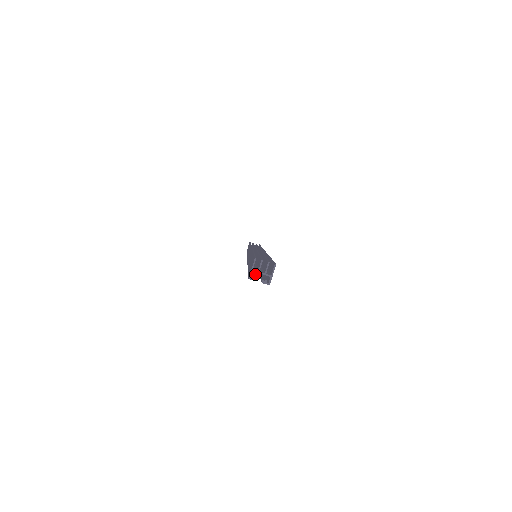
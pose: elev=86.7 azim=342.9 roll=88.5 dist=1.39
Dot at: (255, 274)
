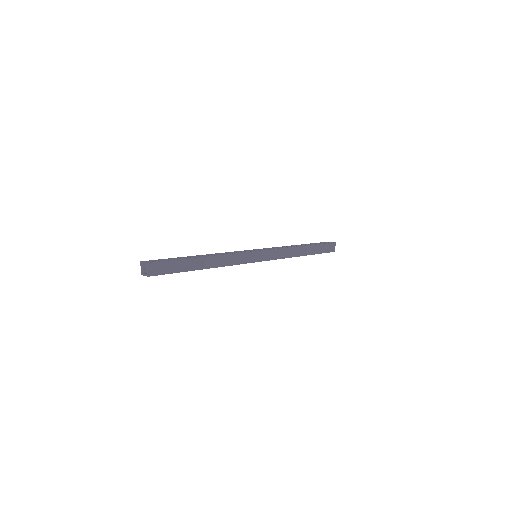
Dot at: occluded
